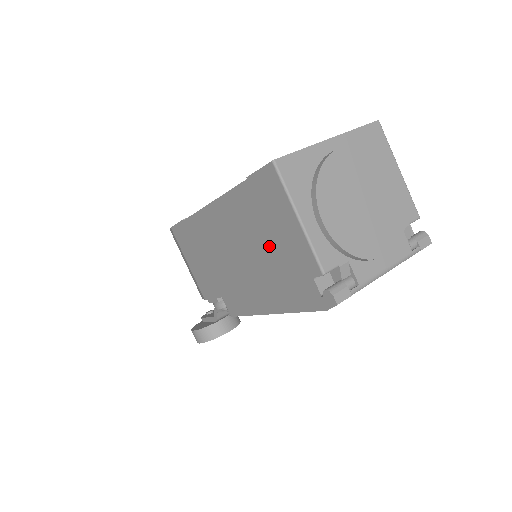
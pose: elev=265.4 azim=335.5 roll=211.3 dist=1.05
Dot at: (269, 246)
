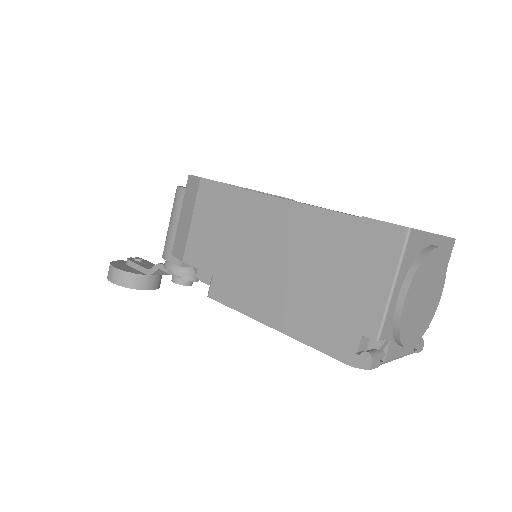
Dot at: (332, 280)
